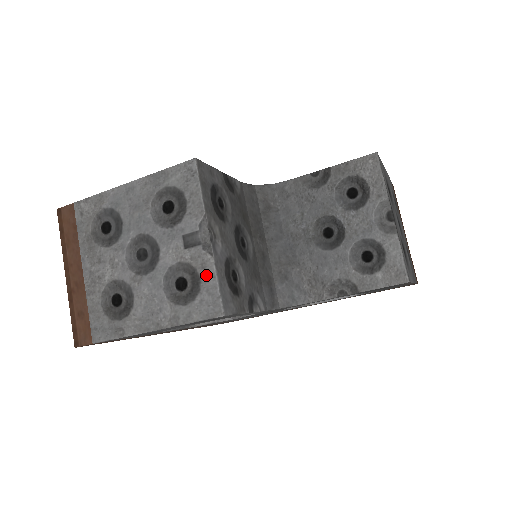
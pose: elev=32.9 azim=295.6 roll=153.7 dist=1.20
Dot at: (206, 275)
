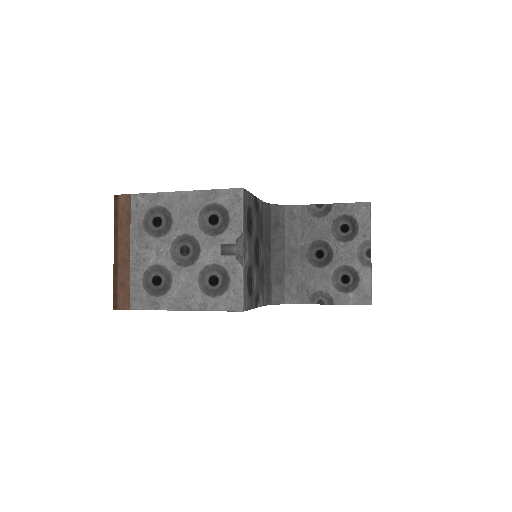
Dot at: (235, 279)
